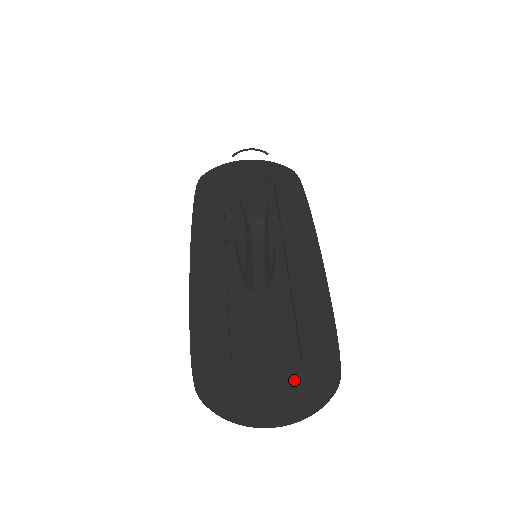
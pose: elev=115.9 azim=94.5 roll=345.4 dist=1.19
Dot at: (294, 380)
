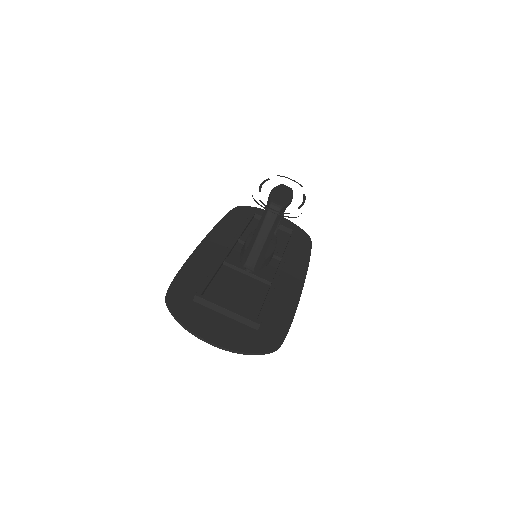
Dot at: (243, 329)
